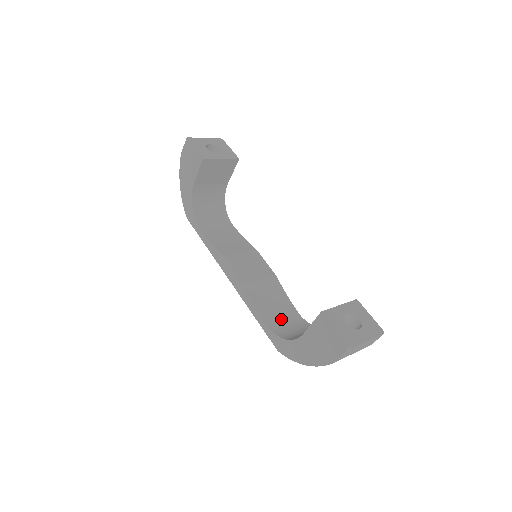
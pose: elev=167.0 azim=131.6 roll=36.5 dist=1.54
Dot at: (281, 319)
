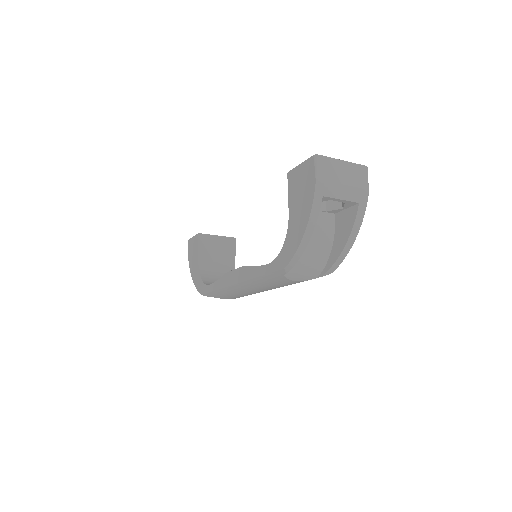
Dot at: occluded
